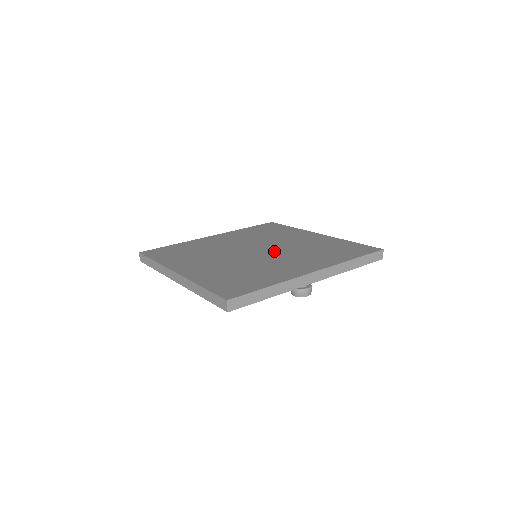
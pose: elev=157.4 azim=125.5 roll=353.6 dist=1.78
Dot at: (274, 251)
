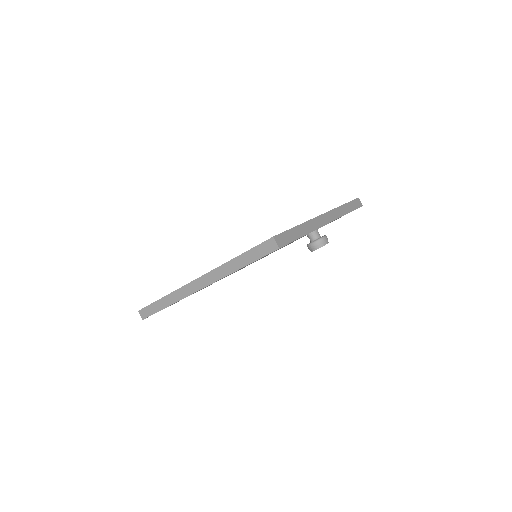
Dot at: occluded
